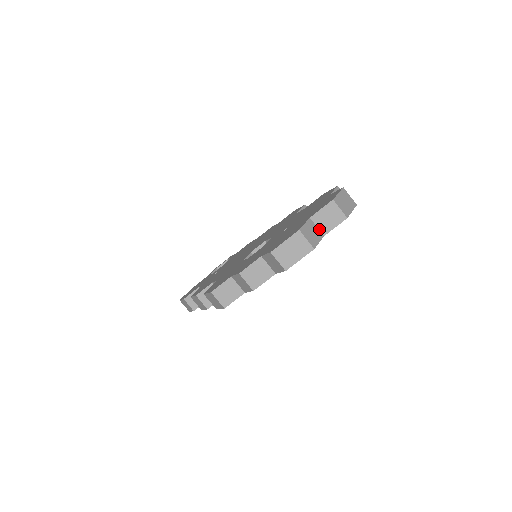
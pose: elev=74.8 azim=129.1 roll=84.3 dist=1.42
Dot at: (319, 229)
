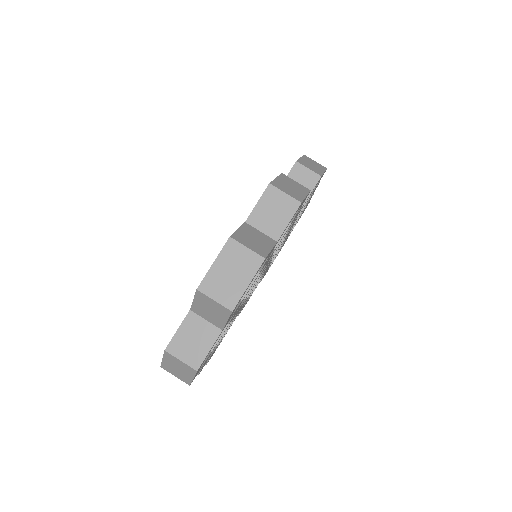
Dot at: (210, 322)
